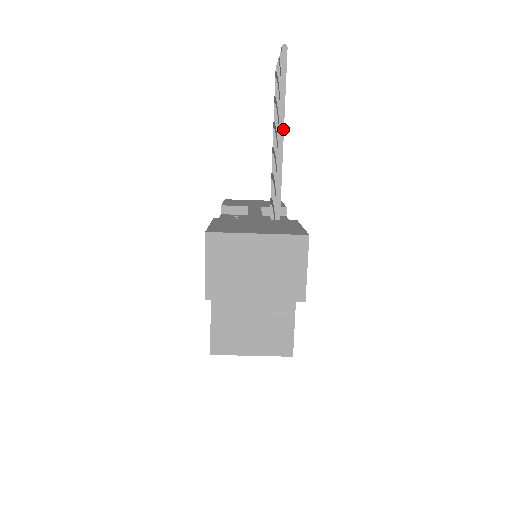
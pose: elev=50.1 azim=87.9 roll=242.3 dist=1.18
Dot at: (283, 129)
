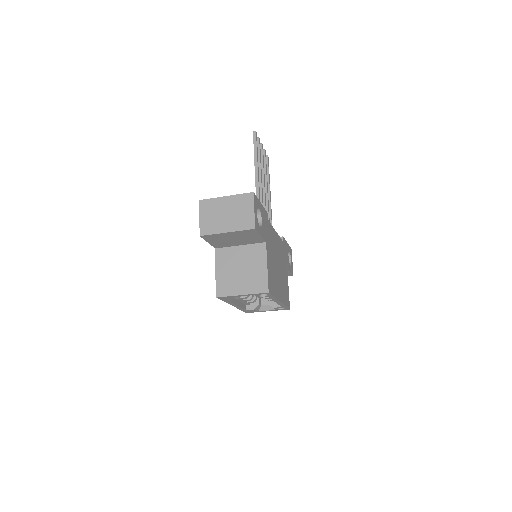
Dot at: (257, 170)
